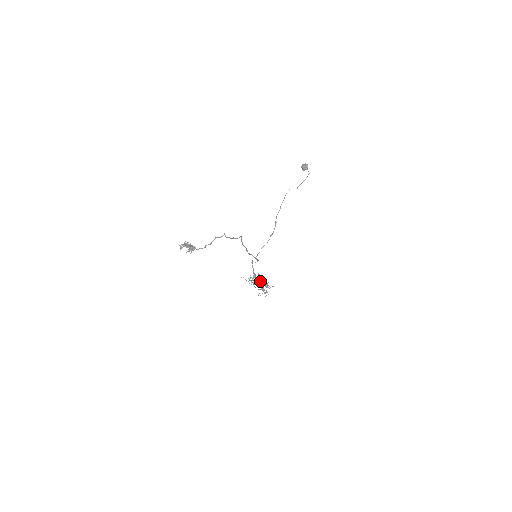
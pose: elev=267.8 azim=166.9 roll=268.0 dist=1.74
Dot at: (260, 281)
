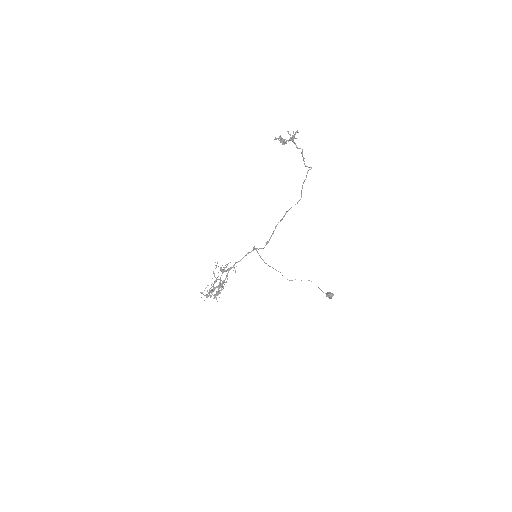
Dot at: (225, 279)
